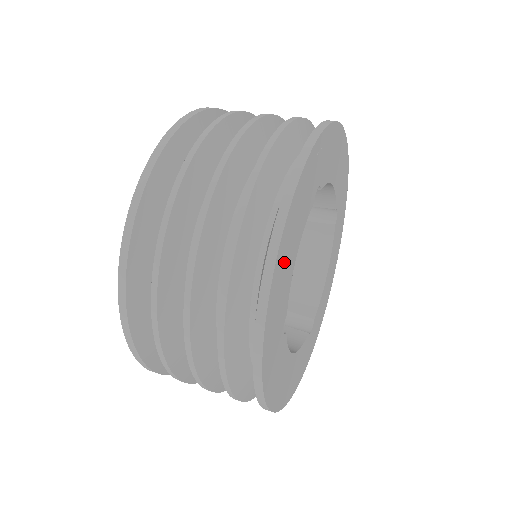
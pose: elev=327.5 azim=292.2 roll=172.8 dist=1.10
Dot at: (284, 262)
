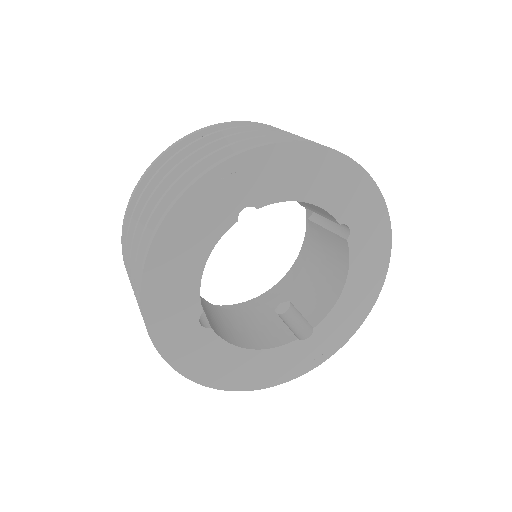
Dot at: (169, 270)
